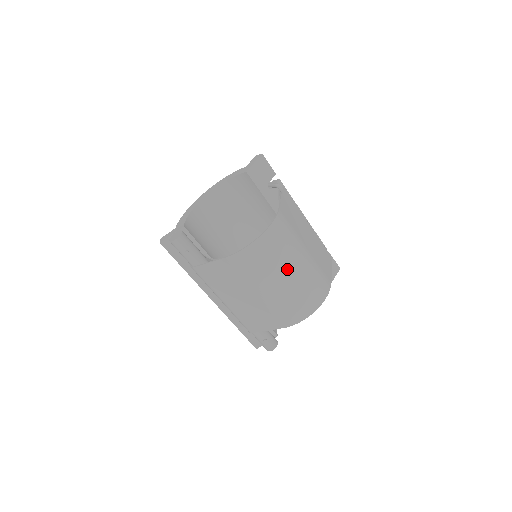
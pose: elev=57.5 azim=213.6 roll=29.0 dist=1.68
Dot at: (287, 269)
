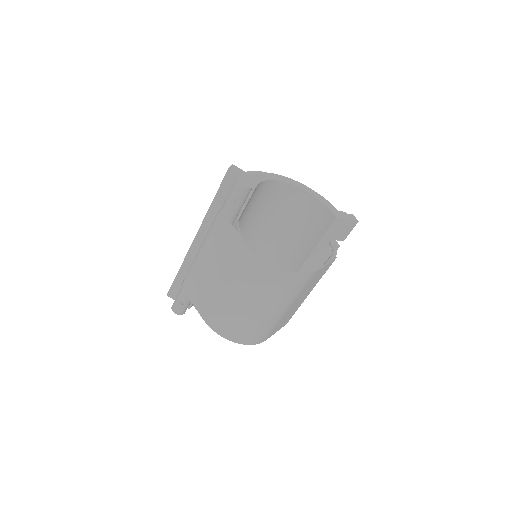
Dot at: (264, 305)
